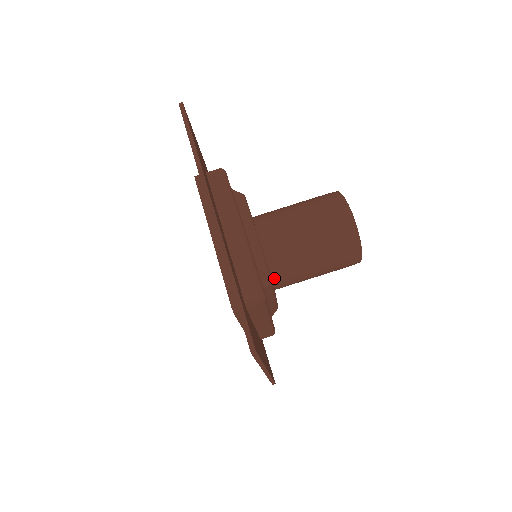
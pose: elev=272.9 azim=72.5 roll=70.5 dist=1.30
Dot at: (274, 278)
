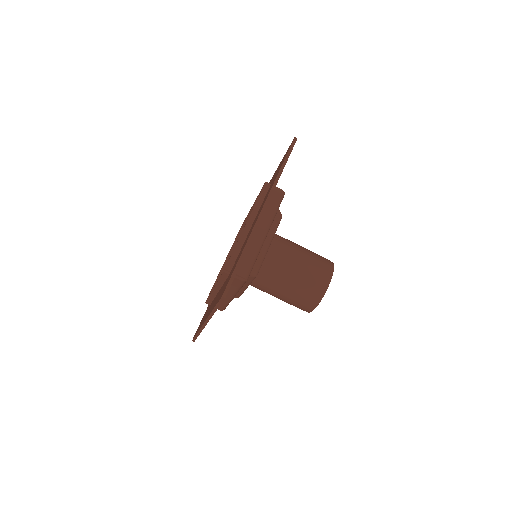
Dot at: (257, 276)
